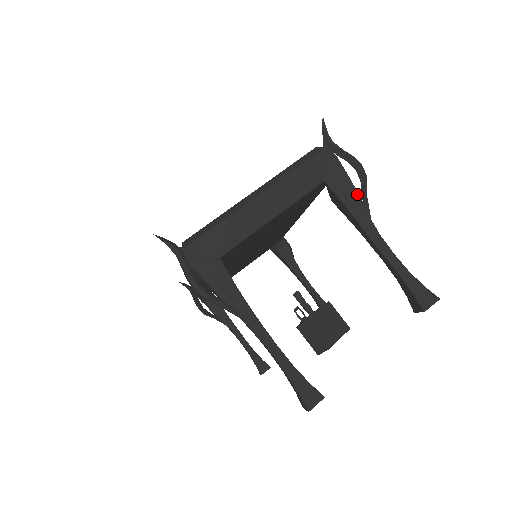
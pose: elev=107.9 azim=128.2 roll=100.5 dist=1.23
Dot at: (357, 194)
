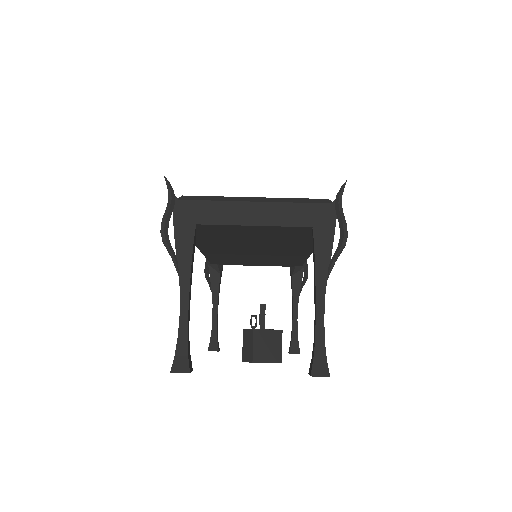
Dot at: (330, 254)
